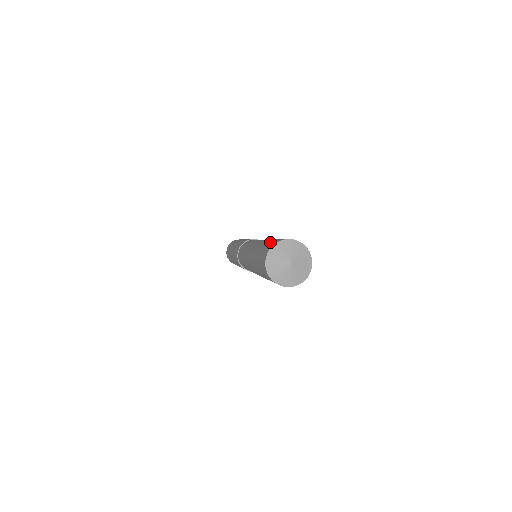
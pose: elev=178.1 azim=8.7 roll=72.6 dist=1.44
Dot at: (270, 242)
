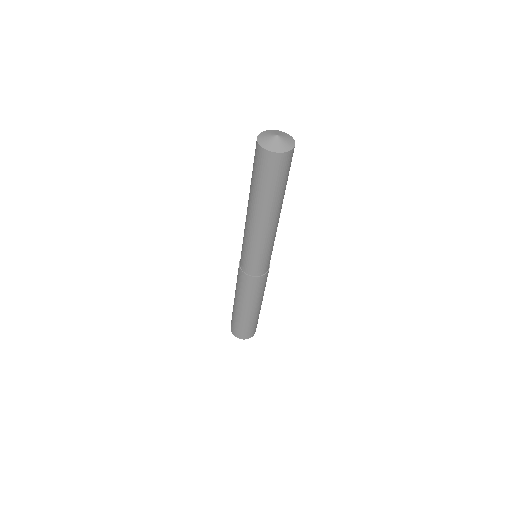
Dot at: occluded
